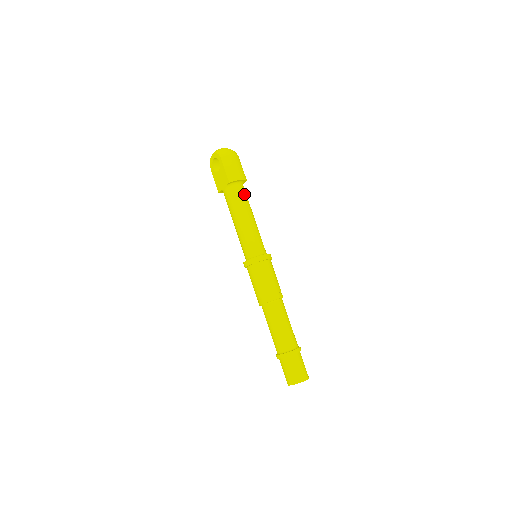
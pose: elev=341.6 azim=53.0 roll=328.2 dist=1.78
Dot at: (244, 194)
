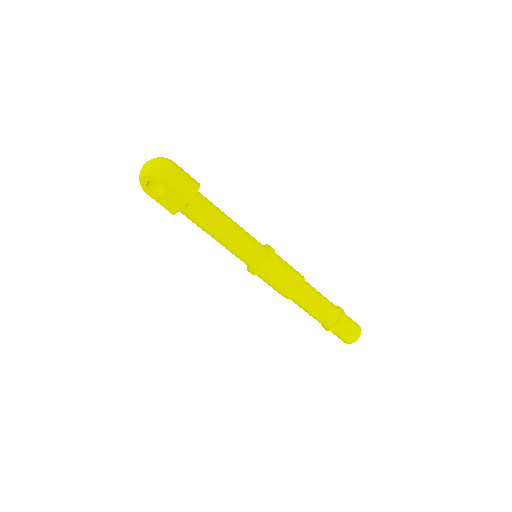
Dot at: (208, 202)
